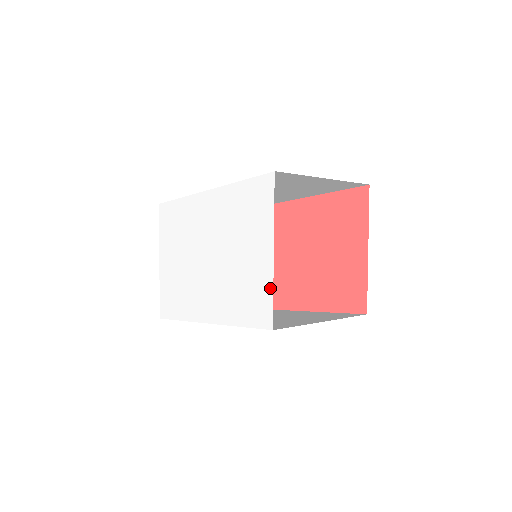
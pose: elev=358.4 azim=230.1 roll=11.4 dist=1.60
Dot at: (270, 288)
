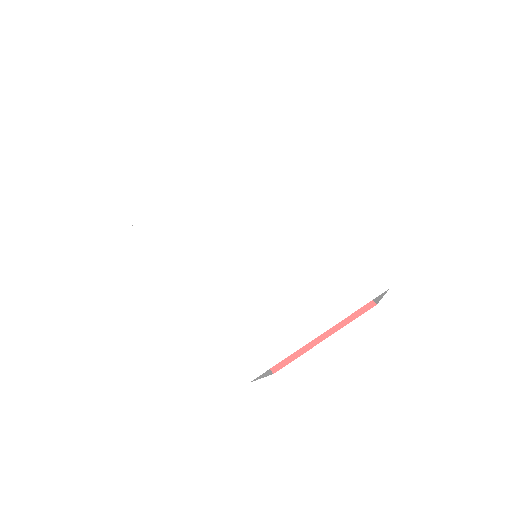
Dot at: (283, 354)
